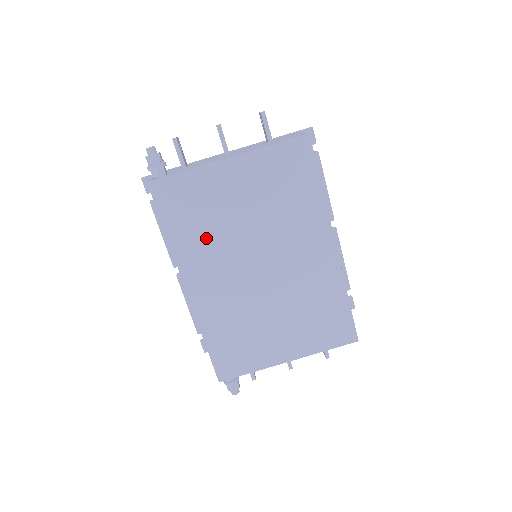
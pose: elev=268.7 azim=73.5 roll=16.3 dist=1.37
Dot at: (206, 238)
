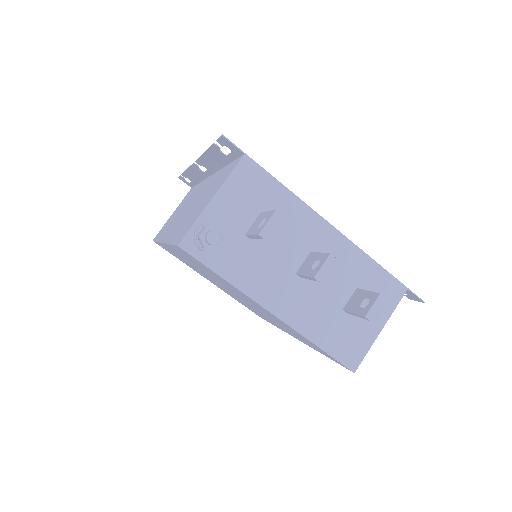
Dot at: (204, 270)
